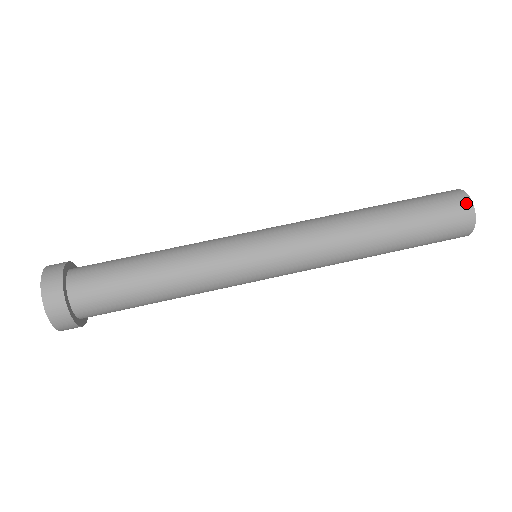
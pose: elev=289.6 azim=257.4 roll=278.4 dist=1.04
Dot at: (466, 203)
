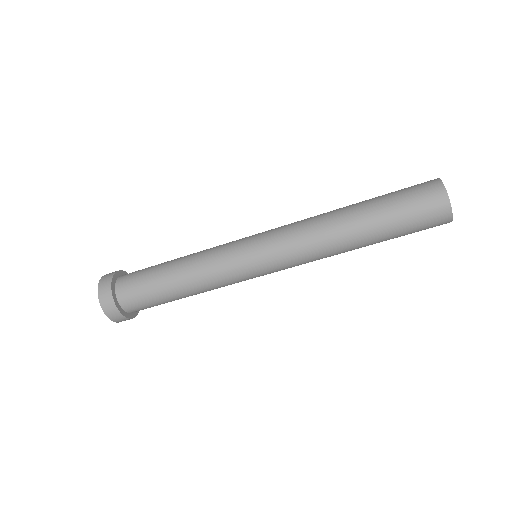
Dot at: occluded
